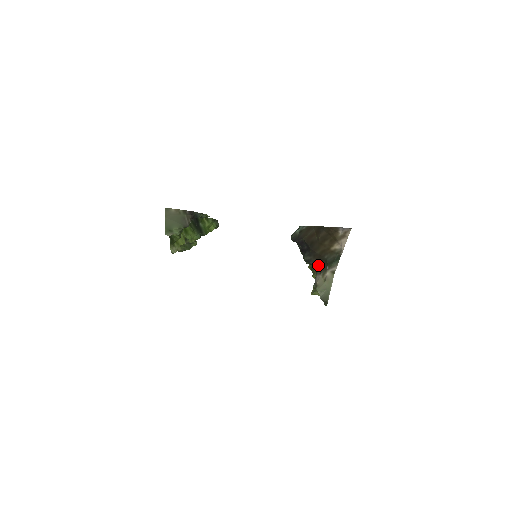
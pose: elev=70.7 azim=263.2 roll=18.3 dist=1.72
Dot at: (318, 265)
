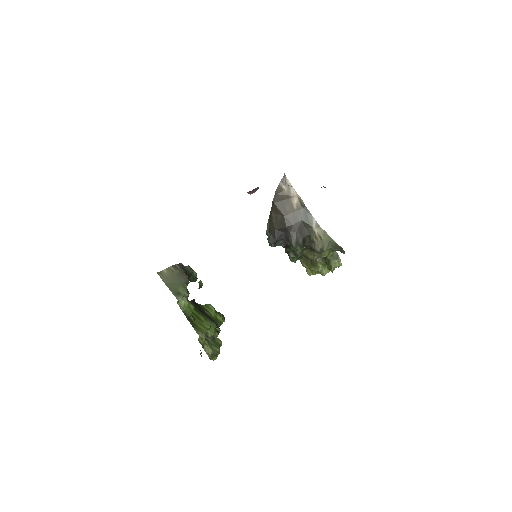
Dot at: (306, 238)
